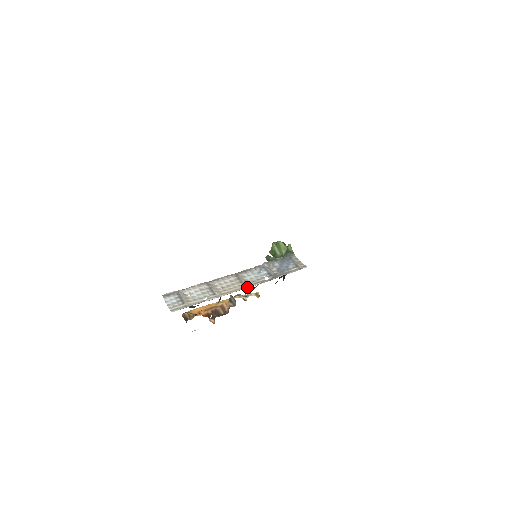
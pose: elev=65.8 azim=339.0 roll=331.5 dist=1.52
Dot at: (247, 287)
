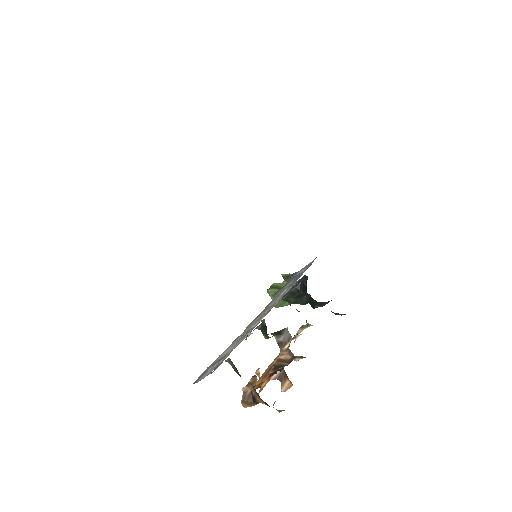
Dot at: (281, 298)
